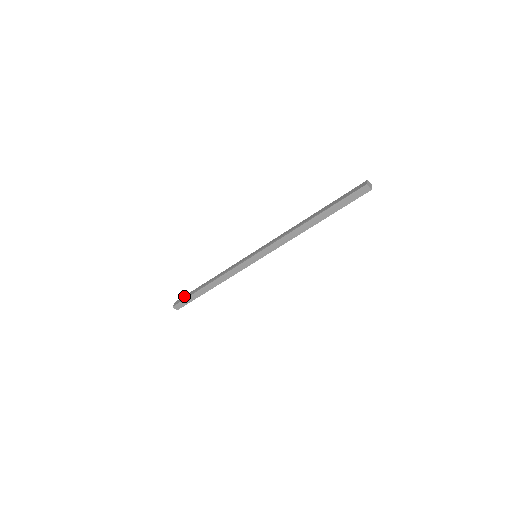
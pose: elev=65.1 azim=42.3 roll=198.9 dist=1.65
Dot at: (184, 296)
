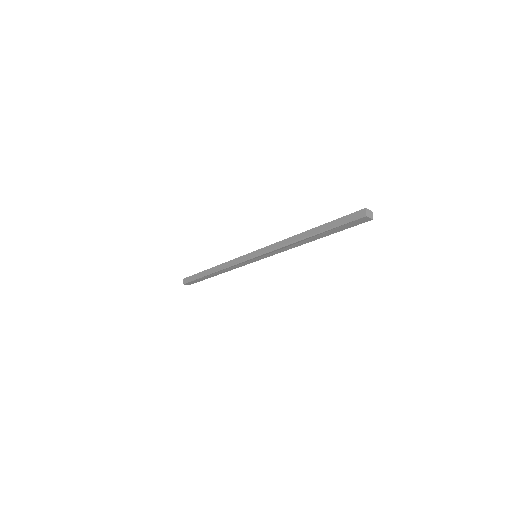
Dot at: occluded
